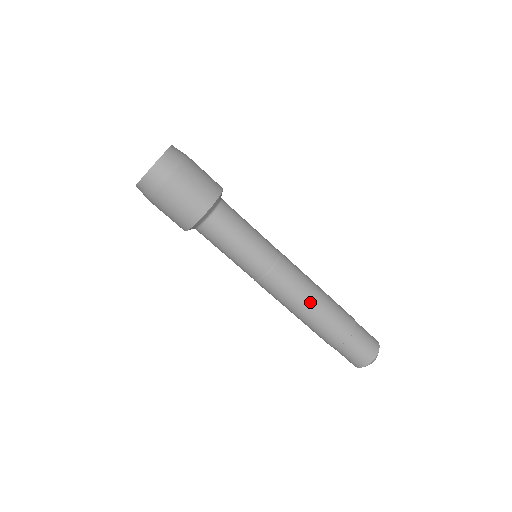
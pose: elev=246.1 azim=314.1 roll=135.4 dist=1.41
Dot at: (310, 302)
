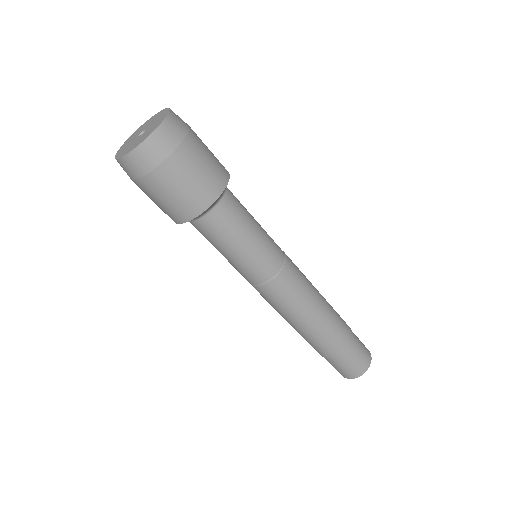
Dot at: (309, 316)
